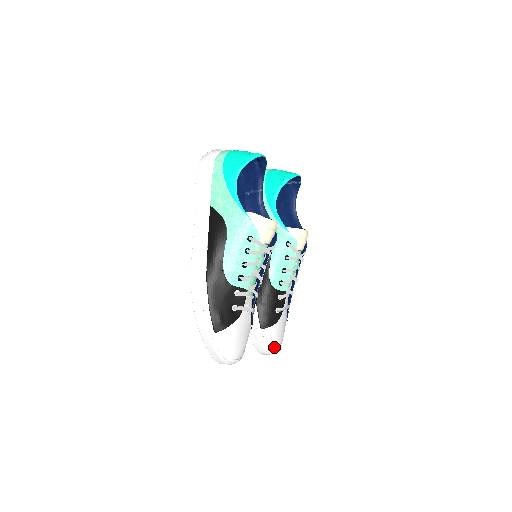
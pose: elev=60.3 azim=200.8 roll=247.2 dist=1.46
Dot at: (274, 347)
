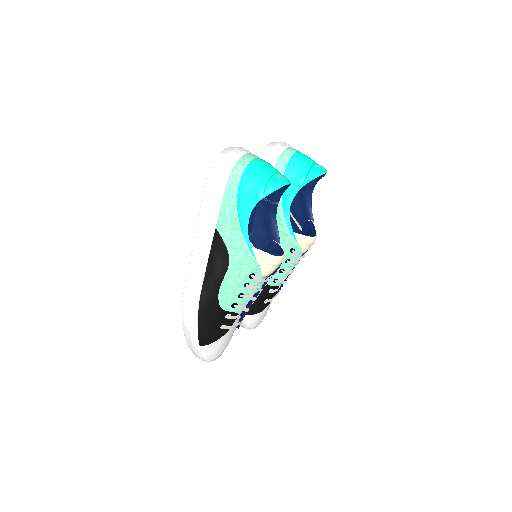
Dot at: (255, 326)
